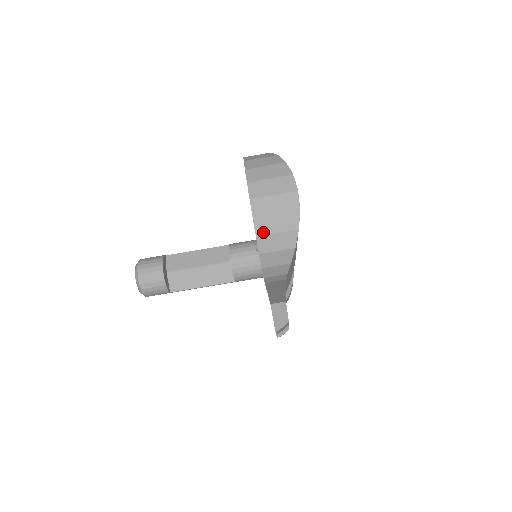
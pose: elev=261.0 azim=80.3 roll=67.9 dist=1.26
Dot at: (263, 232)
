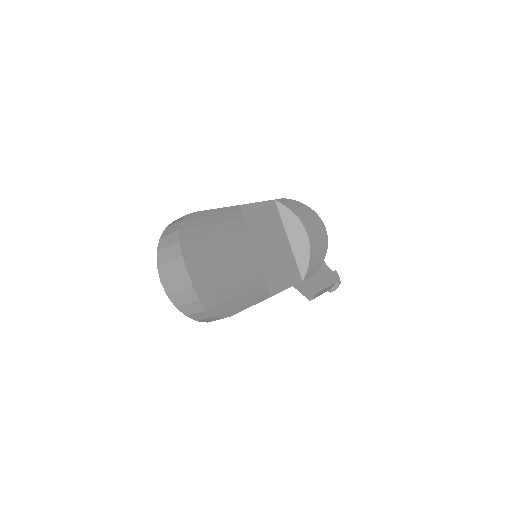
Dot at: (178, 304)
